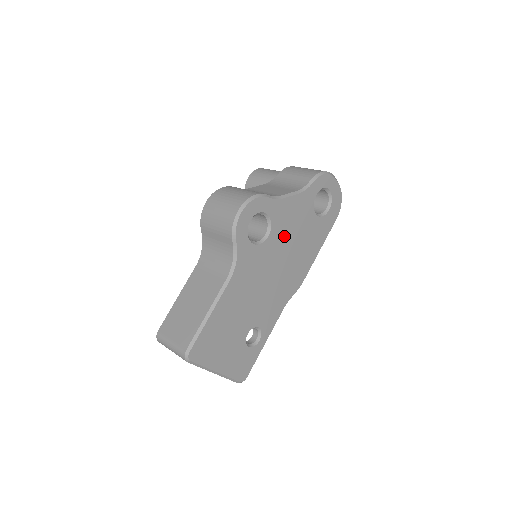
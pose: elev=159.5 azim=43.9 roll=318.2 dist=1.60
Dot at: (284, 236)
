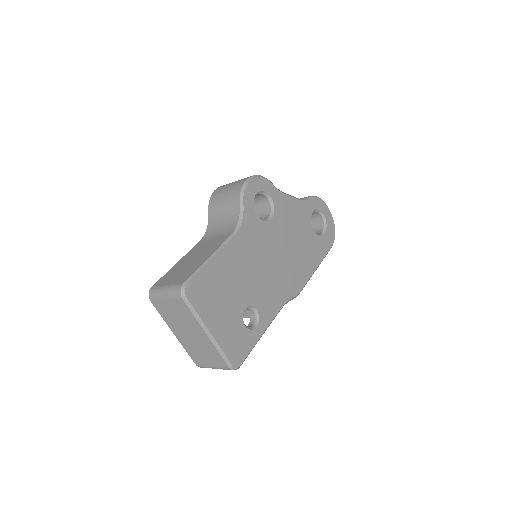
Dot at: (285, 229)
